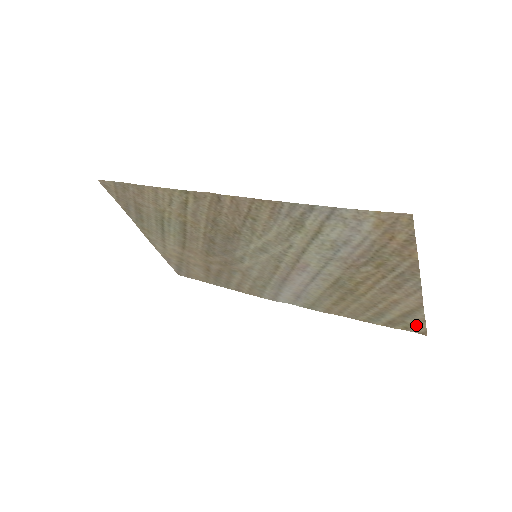
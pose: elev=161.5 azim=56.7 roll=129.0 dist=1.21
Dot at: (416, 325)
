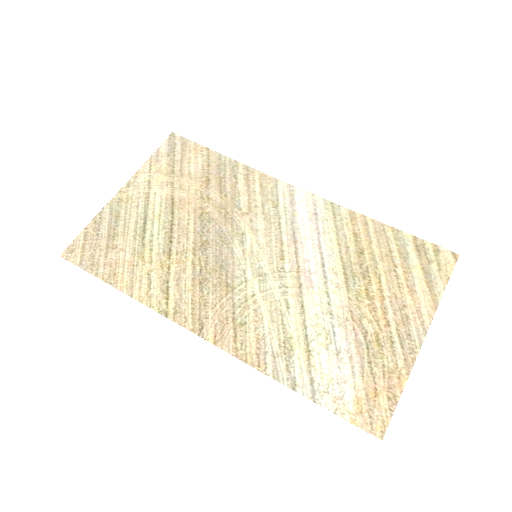
Dot at: (443, 265)
